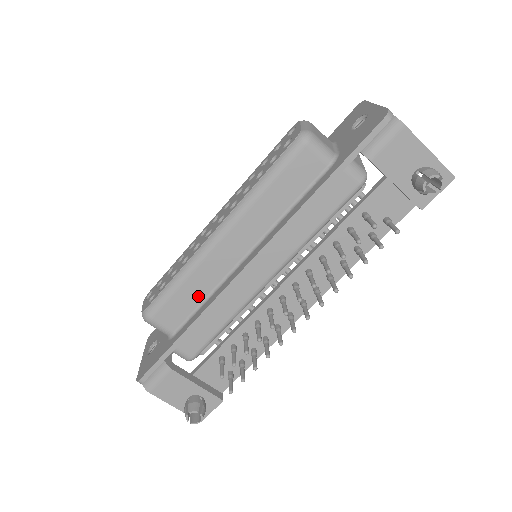
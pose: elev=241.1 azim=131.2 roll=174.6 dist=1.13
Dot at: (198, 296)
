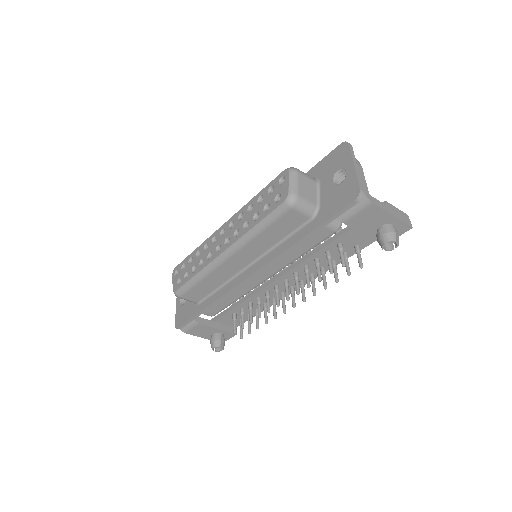
Dot at: (214, 286)
